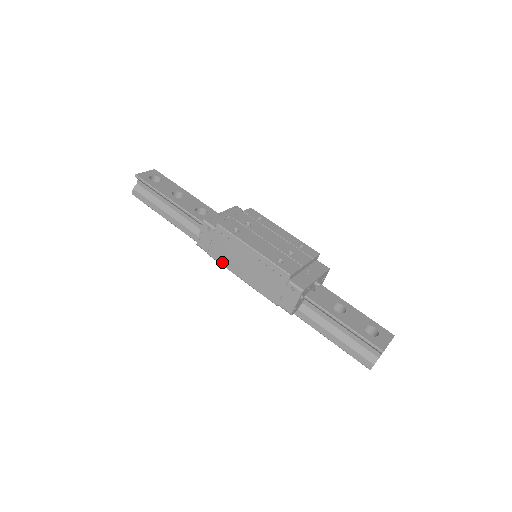
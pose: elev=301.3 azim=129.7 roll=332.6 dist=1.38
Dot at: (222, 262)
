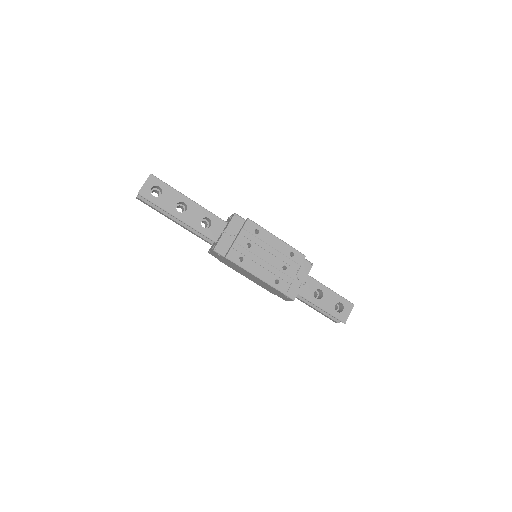
Dot at: occluded
